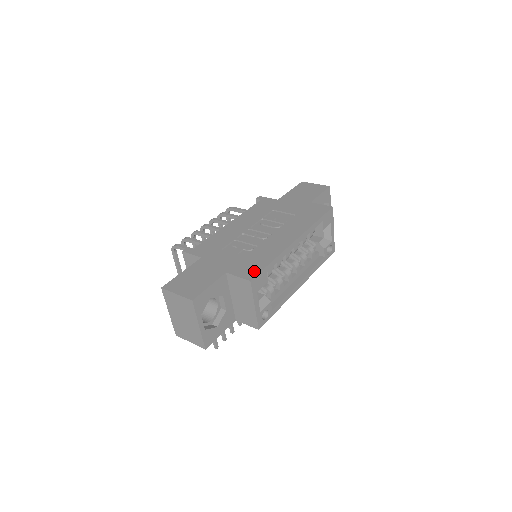
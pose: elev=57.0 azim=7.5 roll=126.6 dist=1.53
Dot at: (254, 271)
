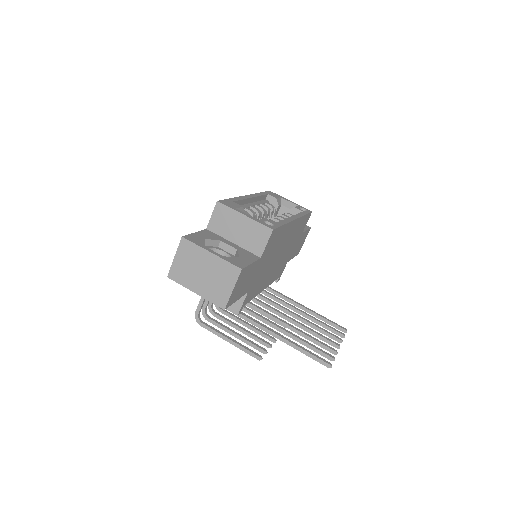
Dot at: occluded
